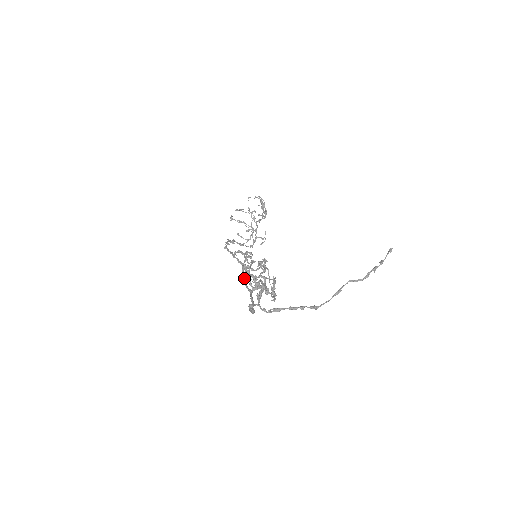
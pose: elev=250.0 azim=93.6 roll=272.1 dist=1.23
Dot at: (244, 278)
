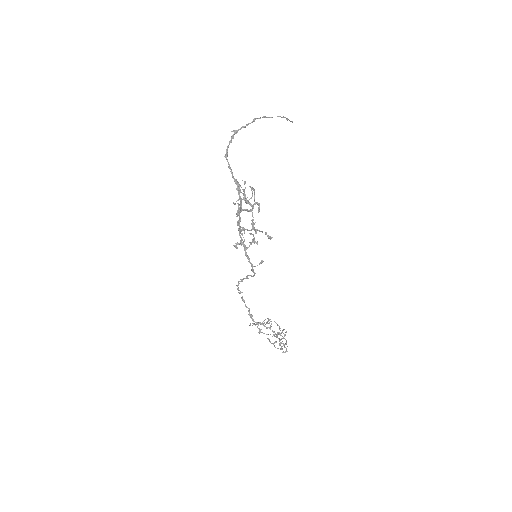
Dot at: (241, 230)
